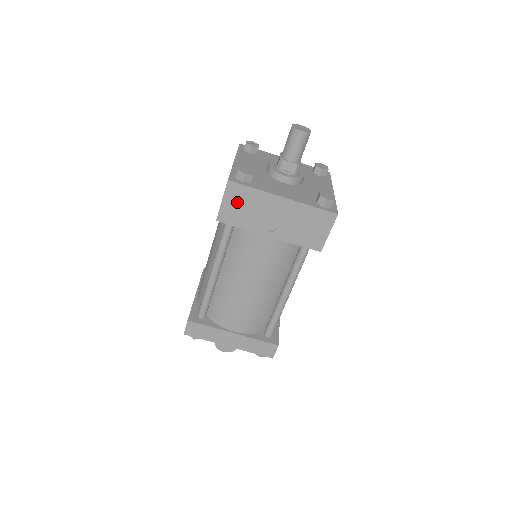
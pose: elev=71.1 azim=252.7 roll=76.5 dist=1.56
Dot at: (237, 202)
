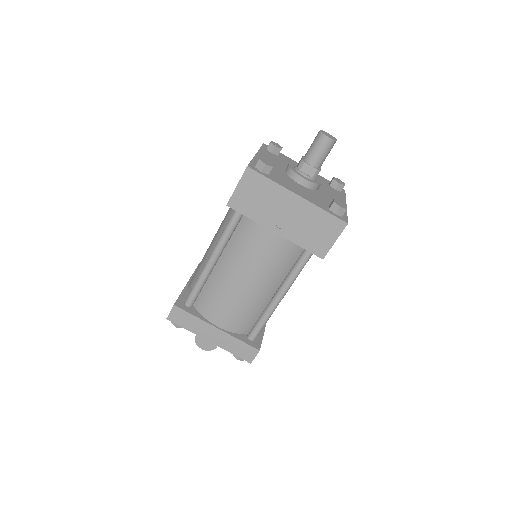
Dot at: (251, 190)
